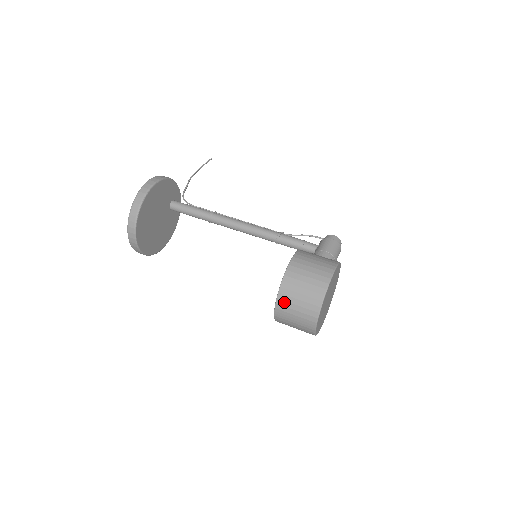
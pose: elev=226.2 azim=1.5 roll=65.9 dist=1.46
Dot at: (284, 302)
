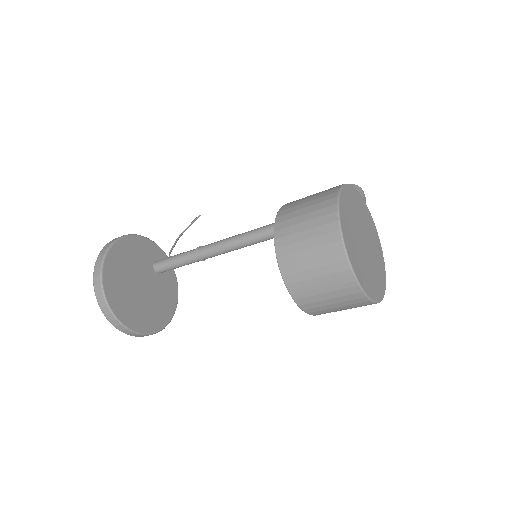
Dot at: (291, 267)
